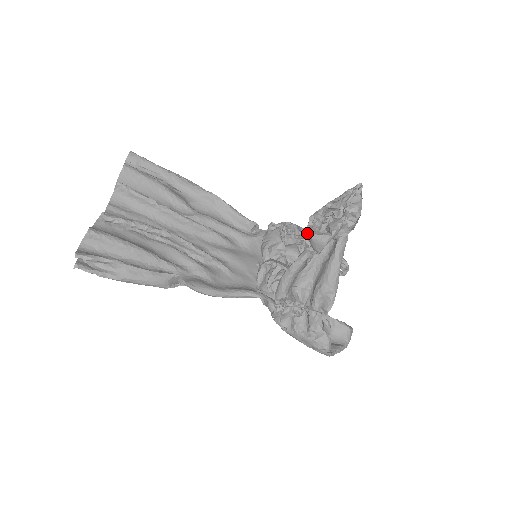
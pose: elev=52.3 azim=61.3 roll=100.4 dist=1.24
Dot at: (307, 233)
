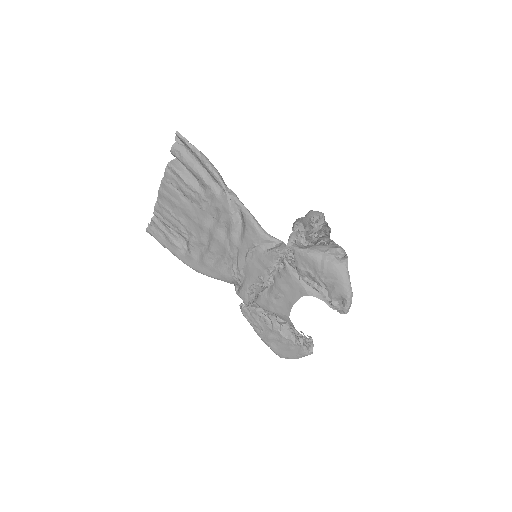
Dot at: (307, 213)
